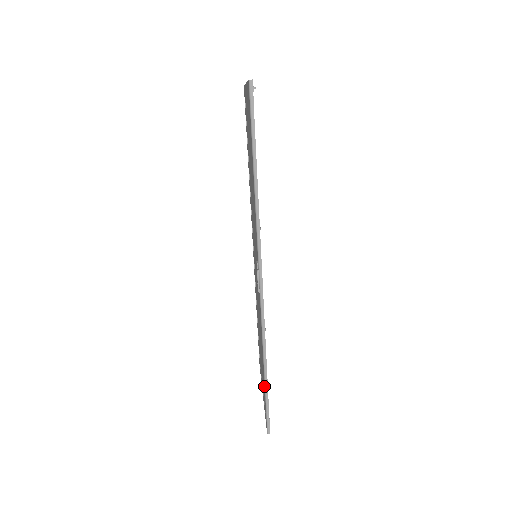
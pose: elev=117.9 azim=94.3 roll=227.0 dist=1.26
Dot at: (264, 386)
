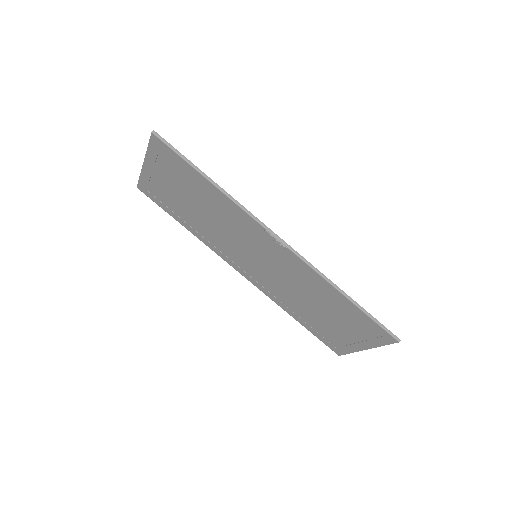
Dot at: (358, 311)
